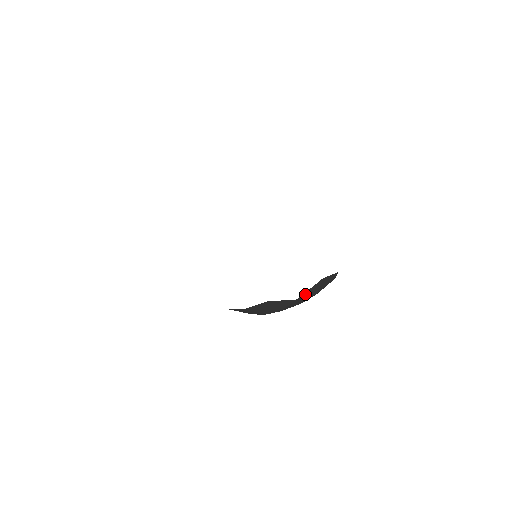
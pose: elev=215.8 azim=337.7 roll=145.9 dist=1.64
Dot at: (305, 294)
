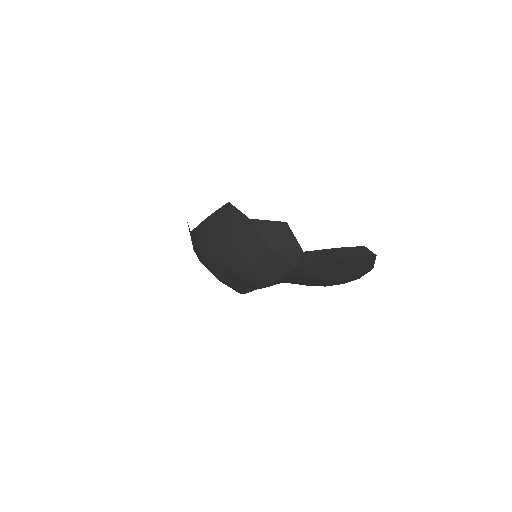
Dot at: (260, 224)
